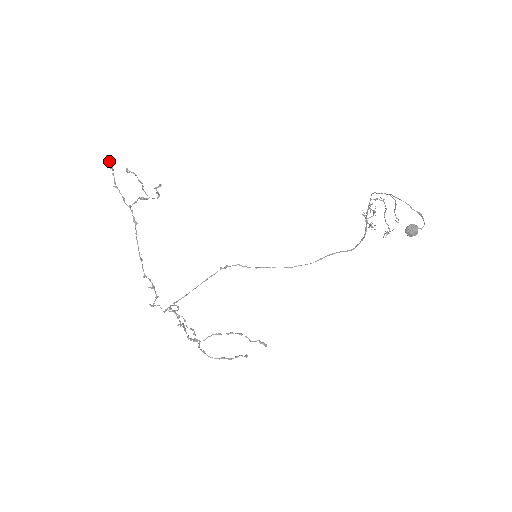
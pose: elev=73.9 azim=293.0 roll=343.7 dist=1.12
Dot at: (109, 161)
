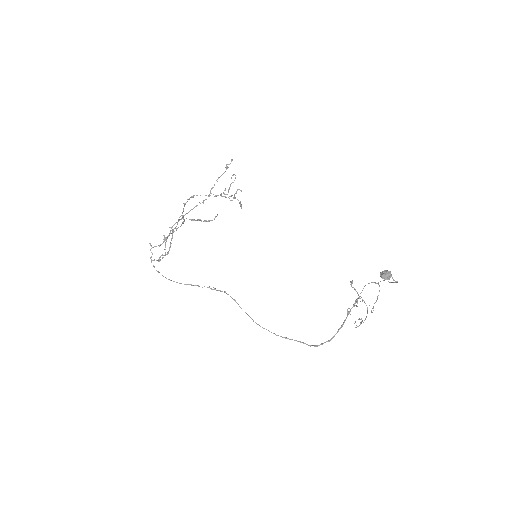
Dot at: occluded
